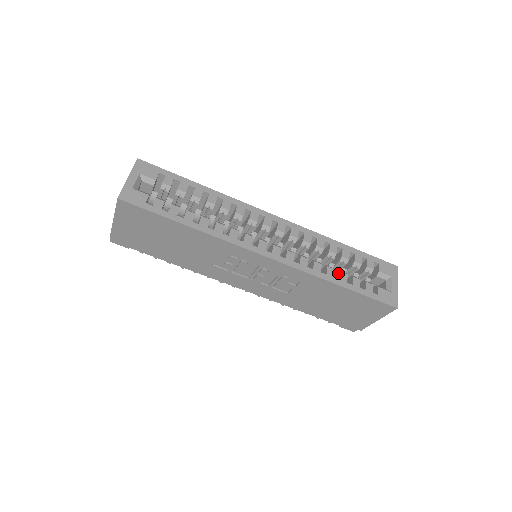
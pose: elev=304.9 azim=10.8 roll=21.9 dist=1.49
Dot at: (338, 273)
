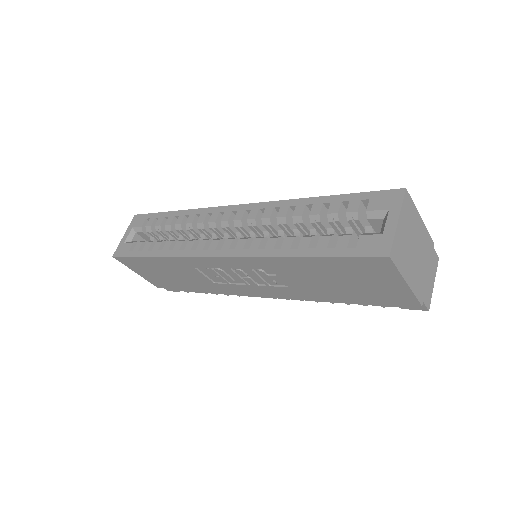
Dot at: (303, 240)
